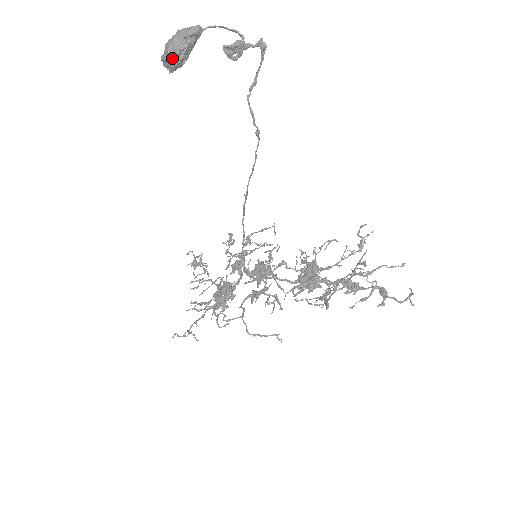
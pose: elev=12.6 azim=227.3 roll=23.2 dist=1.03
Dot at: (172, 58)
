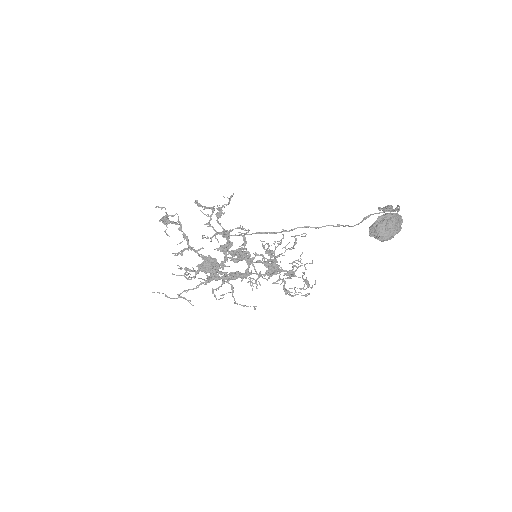
Dot at: occluded
